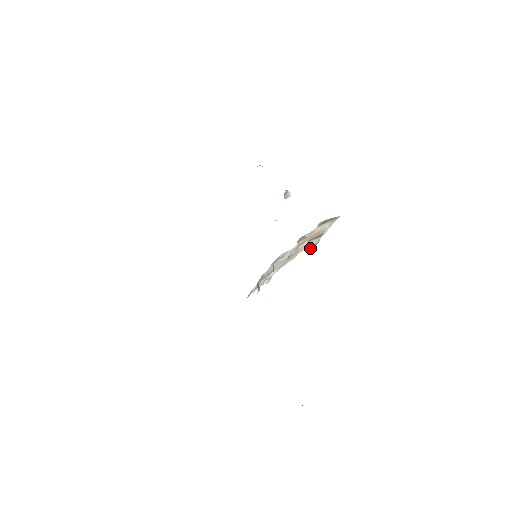
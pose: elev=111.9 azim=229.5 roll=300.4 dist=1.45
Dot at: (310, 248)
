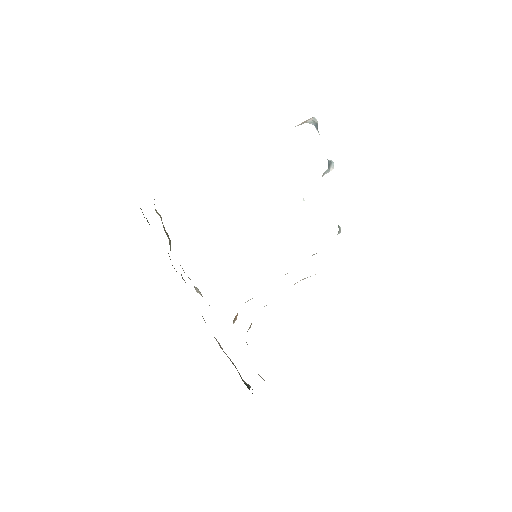
Dot at: occluded
